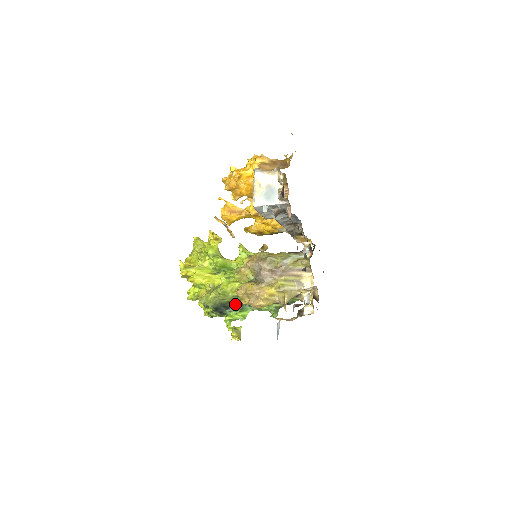
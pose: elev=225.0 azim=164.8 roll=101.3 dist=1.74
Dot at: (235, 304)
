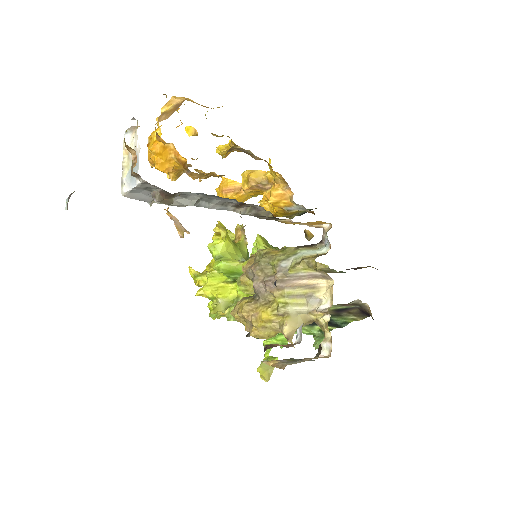
Dot at: occluded
